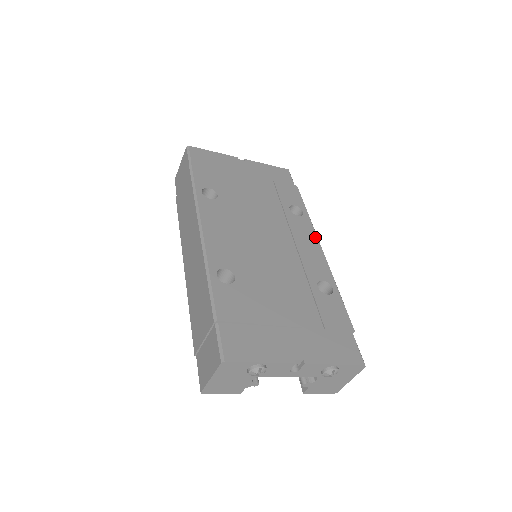
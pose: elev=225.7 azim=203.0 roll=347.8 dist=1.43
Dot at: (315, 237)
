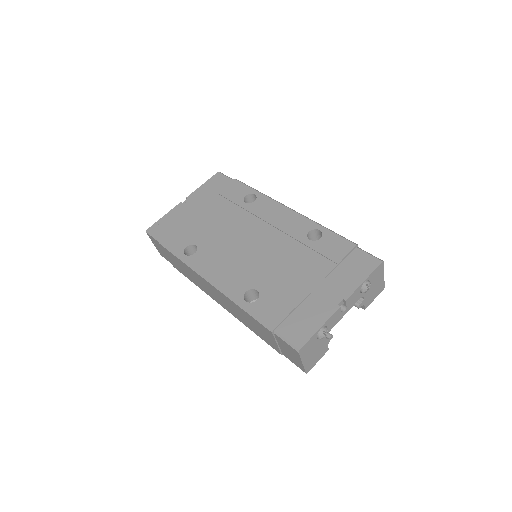
Dot at: (278, 205)
